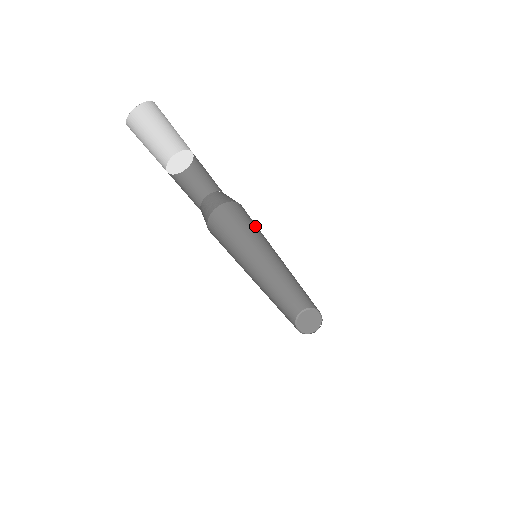
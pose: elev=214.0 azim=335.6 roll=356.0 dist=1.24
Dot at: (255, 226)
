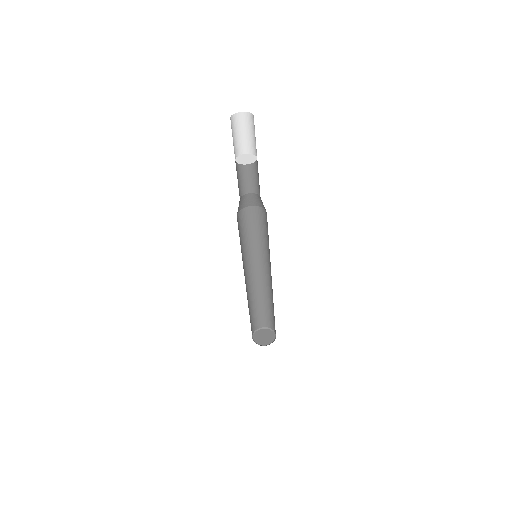
Dot at: (267, 234)
